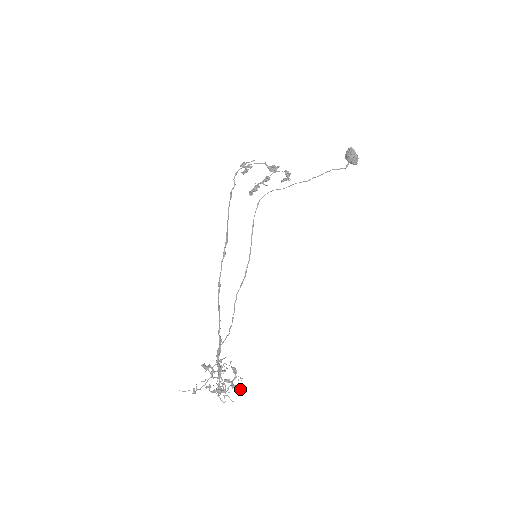
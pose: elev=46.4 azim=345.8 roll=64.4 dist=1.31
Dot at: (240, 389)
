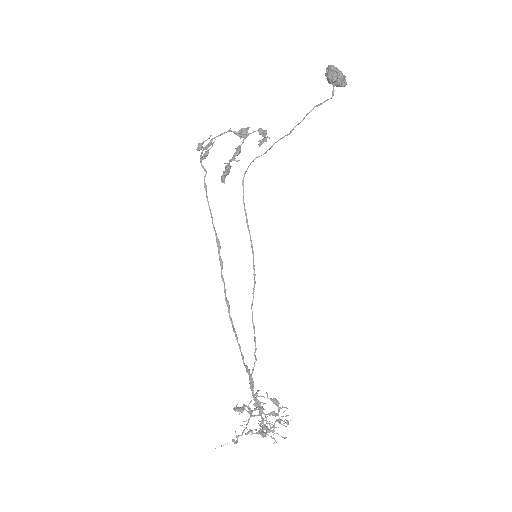
Dot at: (288, 424)
